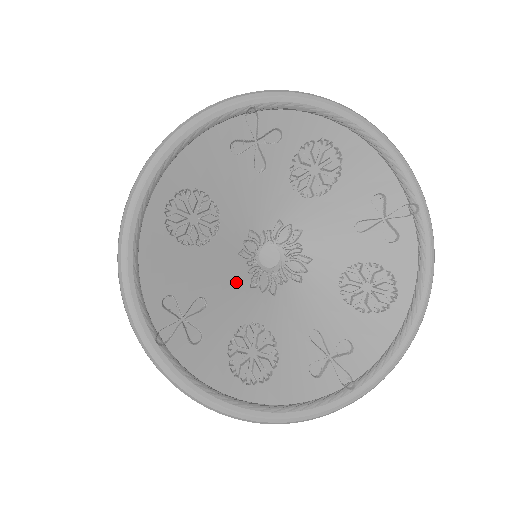
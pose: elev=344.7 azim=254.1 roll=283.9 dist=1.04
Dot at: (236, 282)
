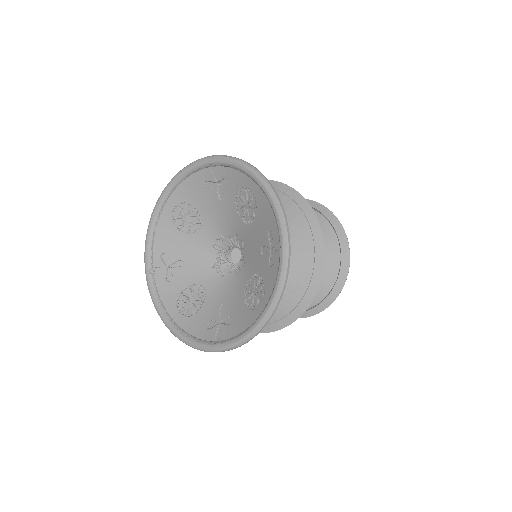
Dot at: (205, 261)
